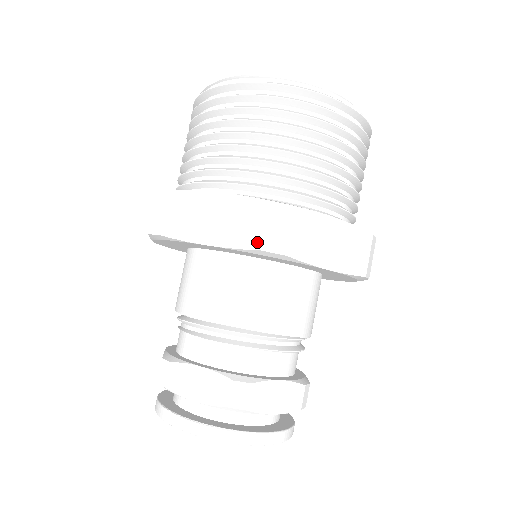
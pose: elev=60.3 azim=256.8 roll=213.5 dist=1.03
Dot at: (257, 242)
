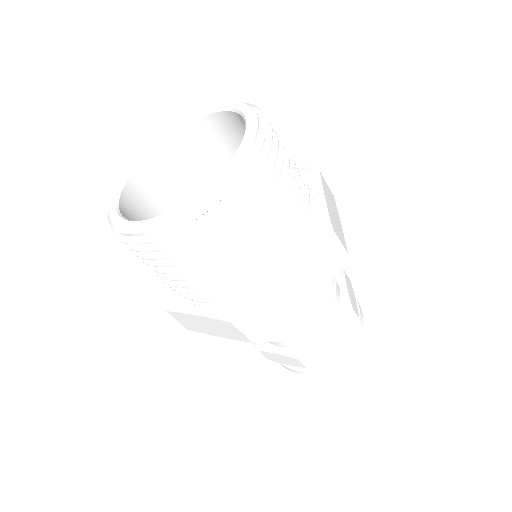
Dot at: (246, 339)
